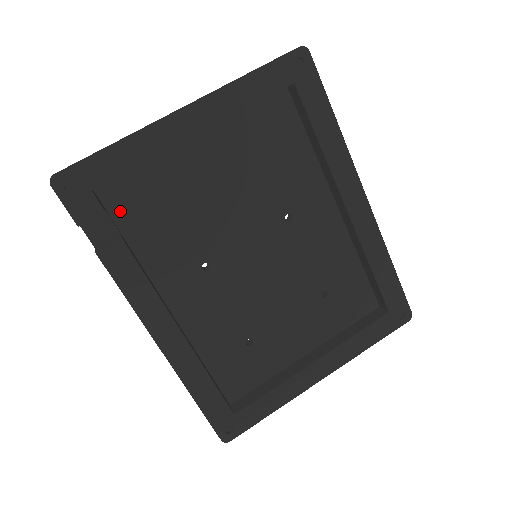
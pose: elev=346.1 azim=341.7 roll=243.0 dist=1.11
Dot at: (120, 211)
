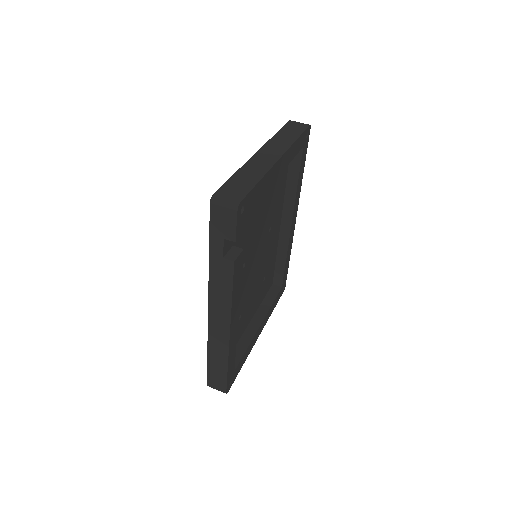
Dot at: occluded
